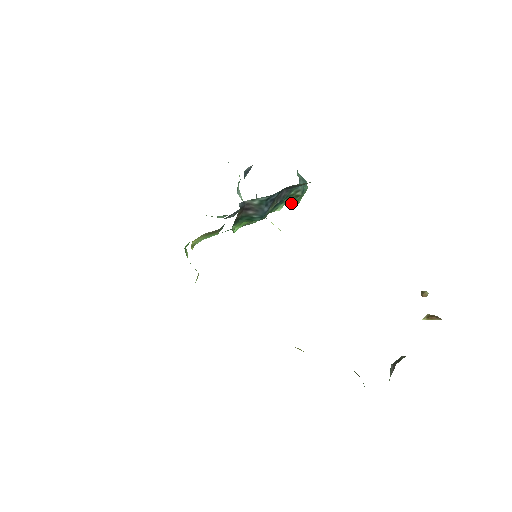
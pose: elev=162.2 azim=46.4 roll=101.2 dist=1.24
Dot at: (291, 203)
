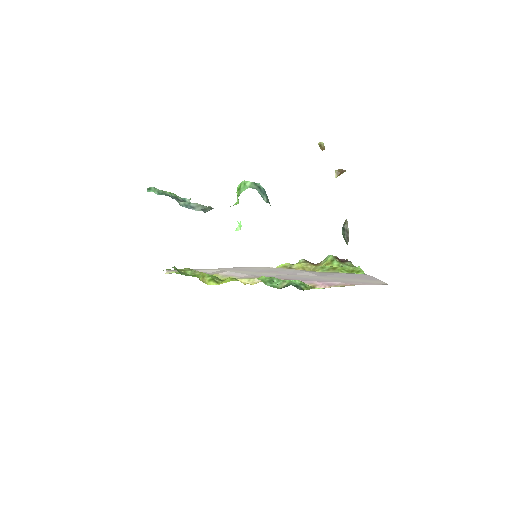
Dot at: occluded
